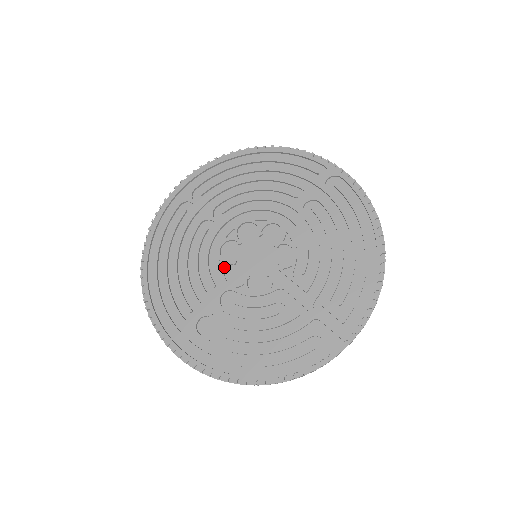
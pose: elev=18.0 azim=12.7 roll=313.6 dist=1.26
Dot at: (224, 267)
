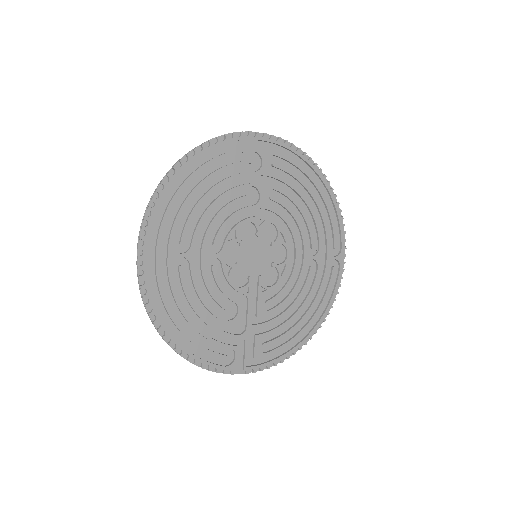
Dot at: (233, 239)
